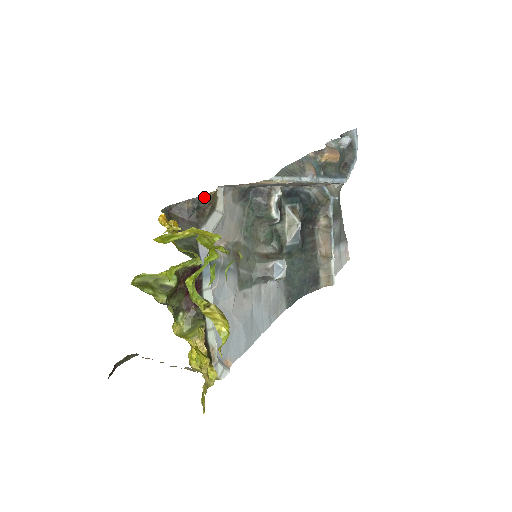
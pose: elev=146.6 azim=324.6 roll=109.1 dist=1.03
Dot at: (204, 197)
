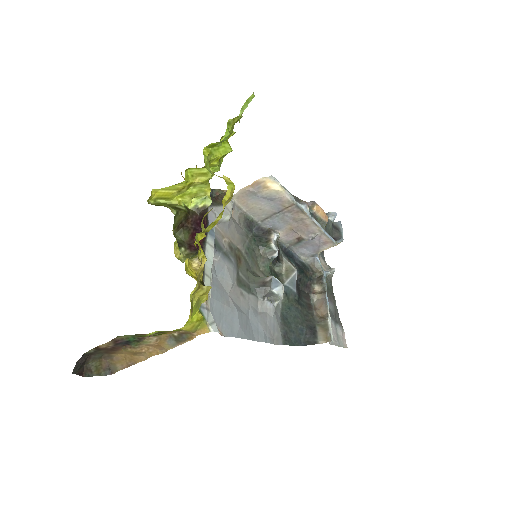
Dot at: (218, 191)
